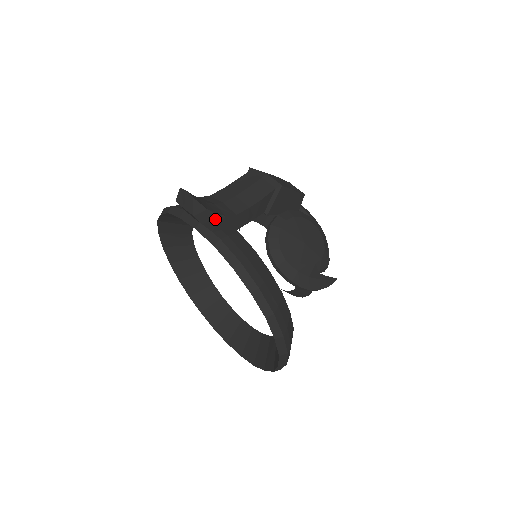
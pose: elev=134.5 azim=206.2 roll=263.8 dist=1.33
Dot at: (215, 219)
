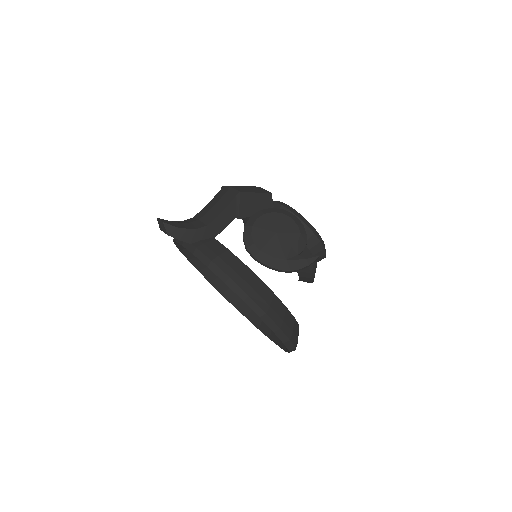
Dot at: (188, 233)
